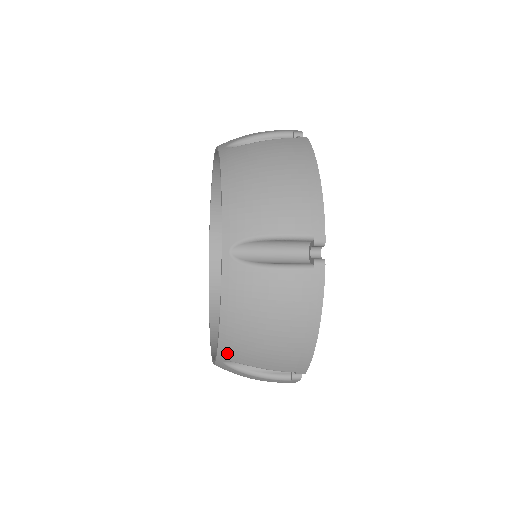
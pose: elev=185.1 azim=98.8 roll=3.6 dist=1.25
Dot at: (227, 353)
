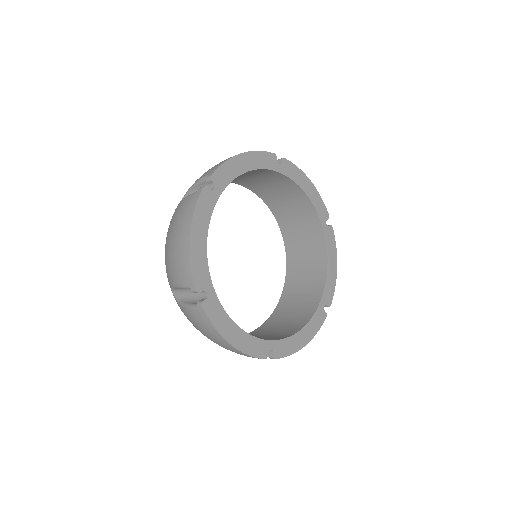
Dot at: occluded
